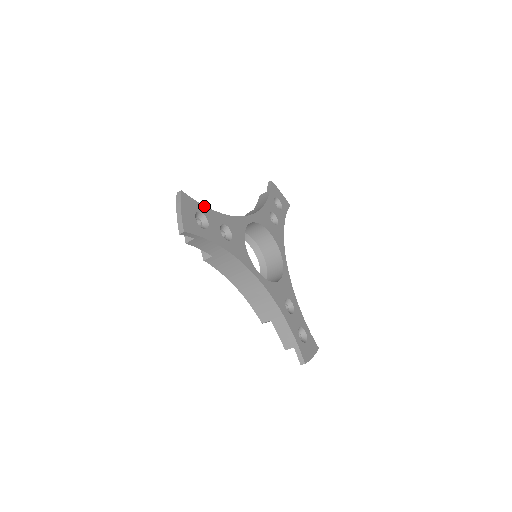
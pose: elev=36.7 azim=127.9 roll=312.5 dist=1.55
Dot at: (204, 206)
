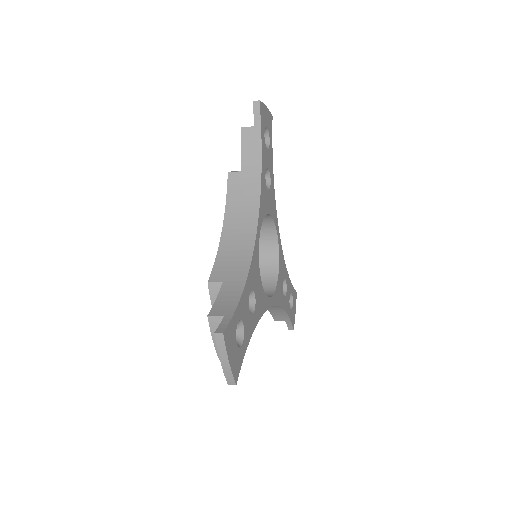
Dot at: (237, 307)
